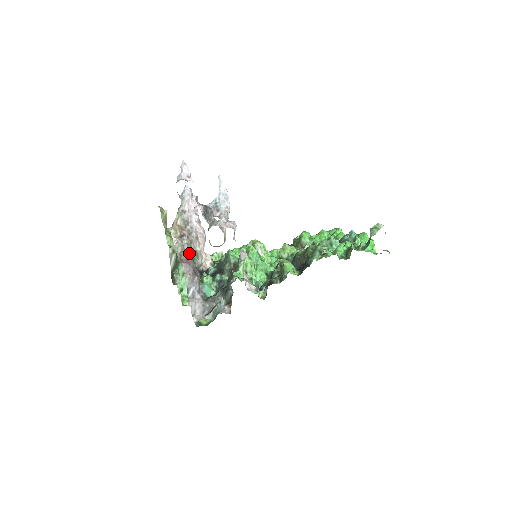
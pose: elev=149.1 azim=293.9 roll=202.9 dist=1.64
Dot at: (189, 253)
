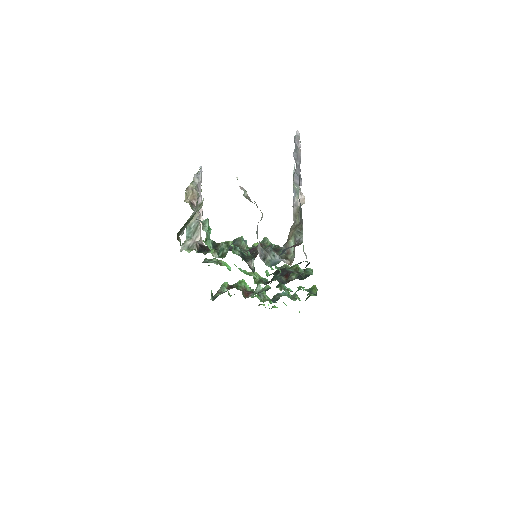
Dot at: occluded
